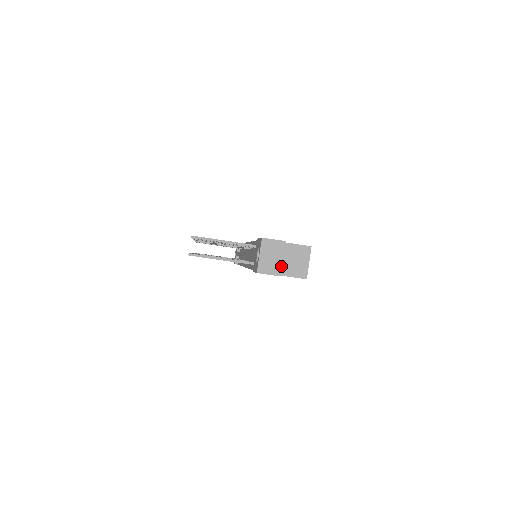
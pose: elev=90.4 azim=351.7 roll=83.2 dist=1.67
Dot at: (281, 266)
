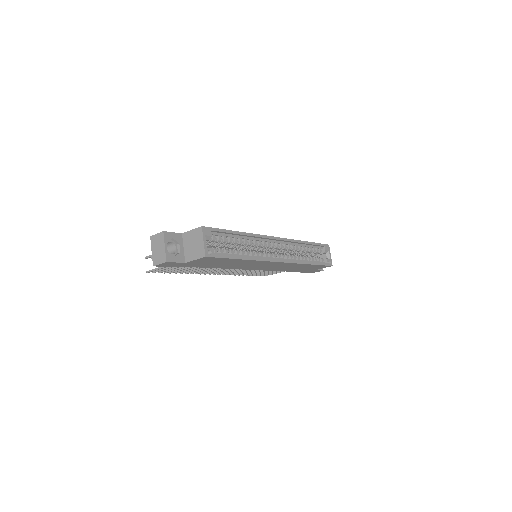
Dot at: (165, 253)
